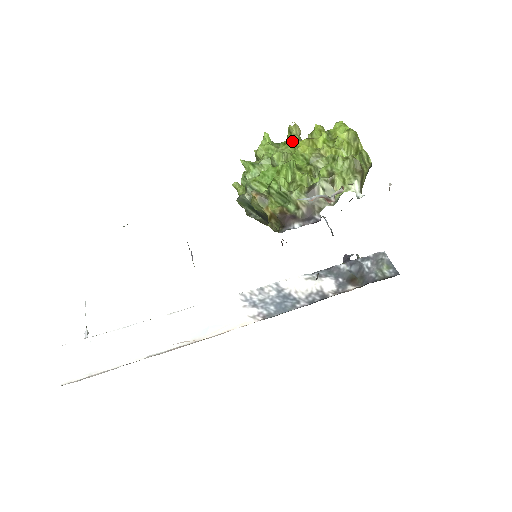
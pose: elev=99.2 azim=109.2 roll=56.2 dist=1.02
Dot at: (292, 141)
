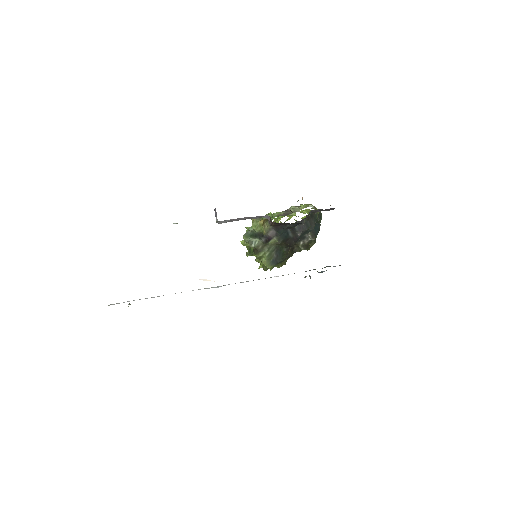
Dot at: (276, 221)
